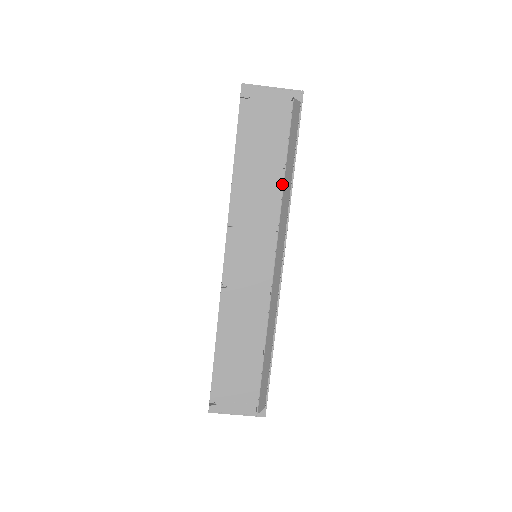
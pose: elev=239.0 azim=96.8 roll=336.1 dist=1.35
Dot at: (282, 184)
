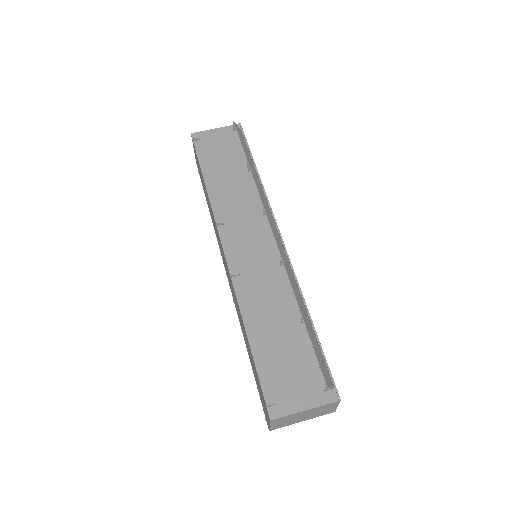
Dot at: (252, 182)
